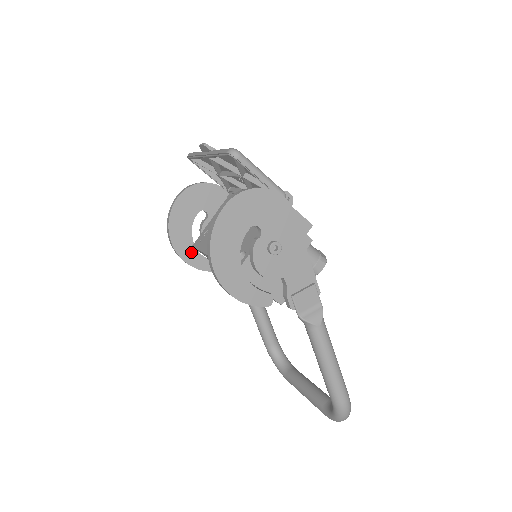
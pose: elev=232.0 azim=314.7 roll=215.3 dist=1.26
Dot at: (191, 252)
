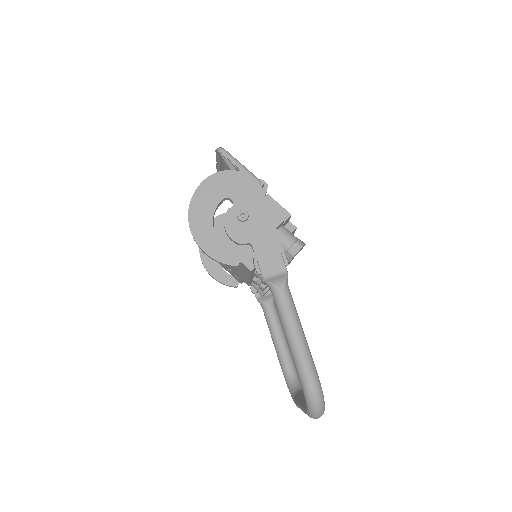
Dot at: (216, 267)
